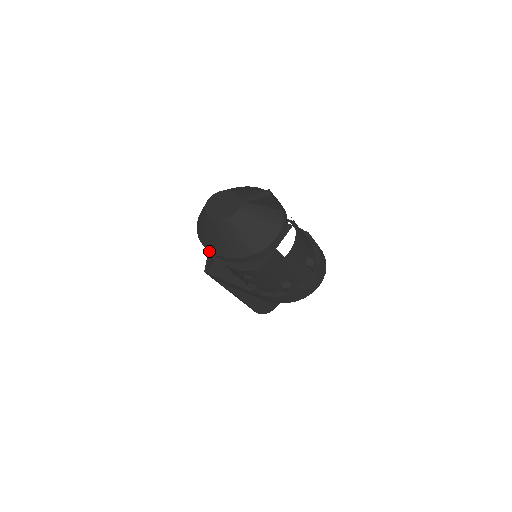
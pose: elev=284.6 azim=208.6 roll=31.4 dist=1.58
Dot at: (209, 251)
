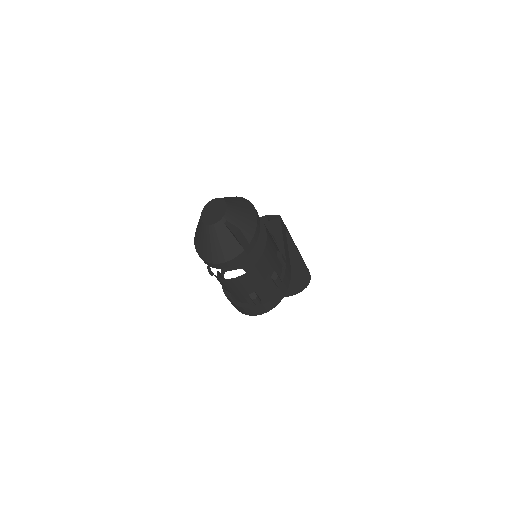
Dot at: occluded
